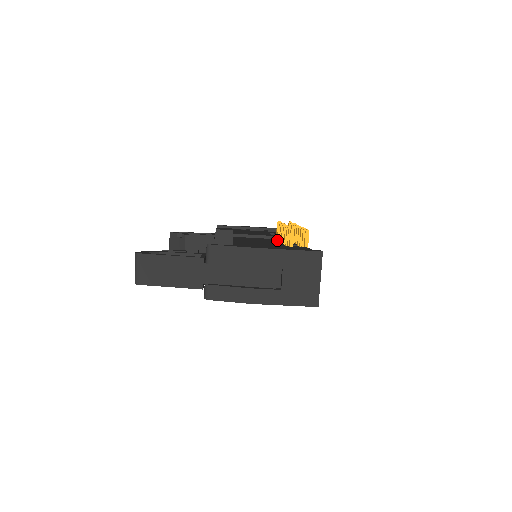
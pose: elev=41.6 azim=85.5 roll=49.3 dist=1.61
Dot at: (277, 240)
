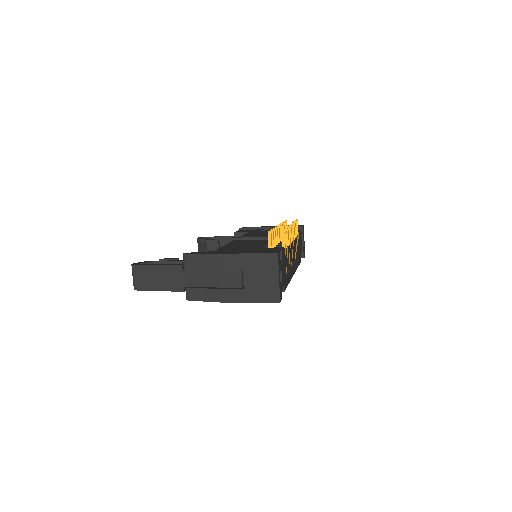
Dot at: occluded
